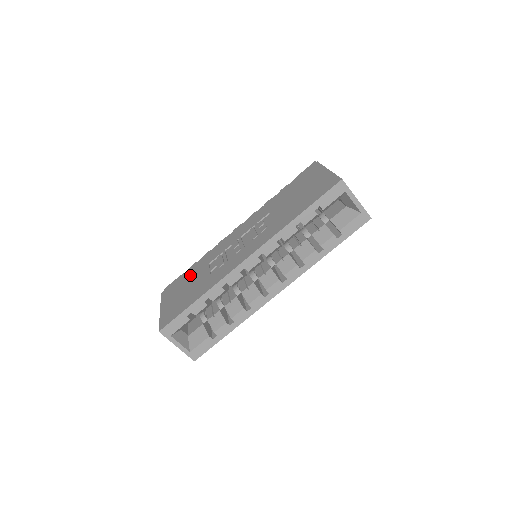
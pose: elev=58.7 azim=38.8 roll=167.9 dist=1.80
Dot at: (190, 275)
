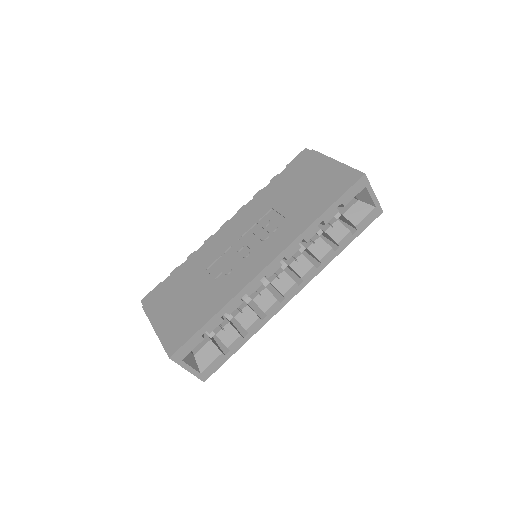
Dot at: (182, 284)
